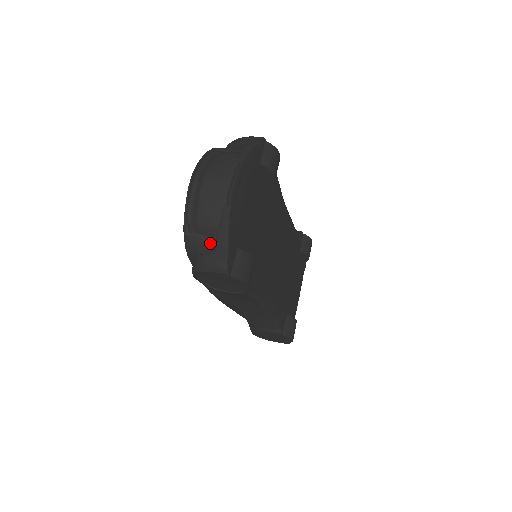
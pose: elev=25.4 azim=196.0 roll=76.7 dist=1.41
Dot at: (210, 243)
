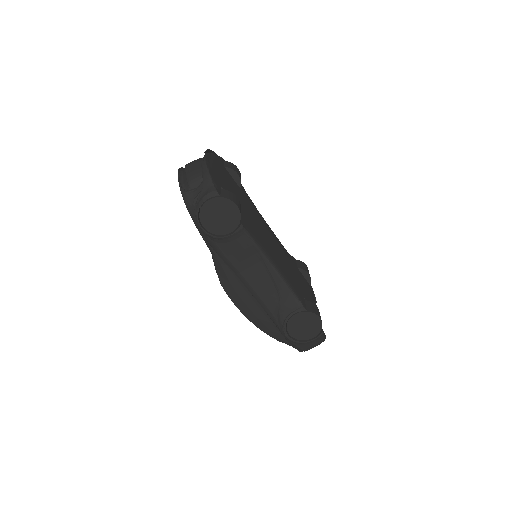
Dot at: (200, 187)
